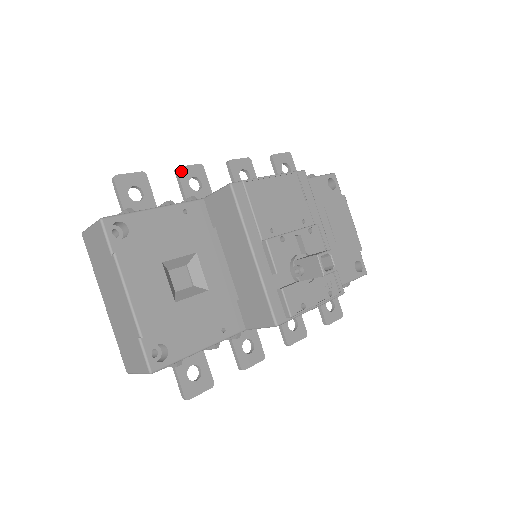
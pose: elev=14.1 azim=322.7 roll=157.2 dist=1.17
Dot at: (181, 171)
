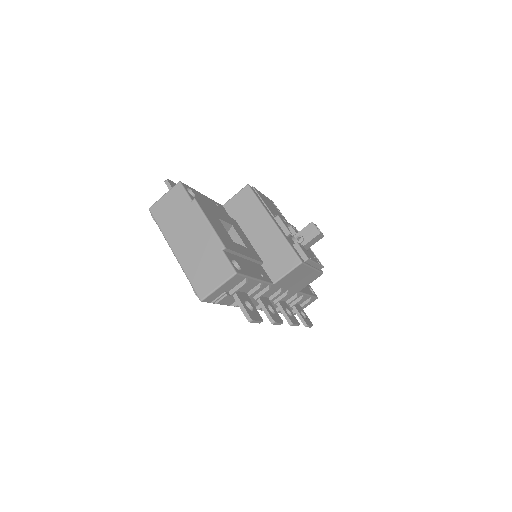
Dot at: occluded
